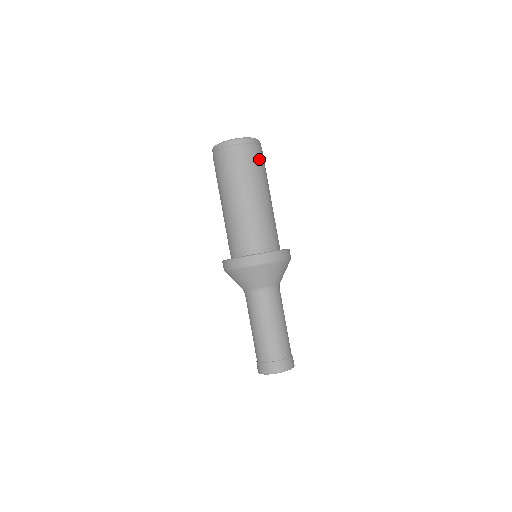
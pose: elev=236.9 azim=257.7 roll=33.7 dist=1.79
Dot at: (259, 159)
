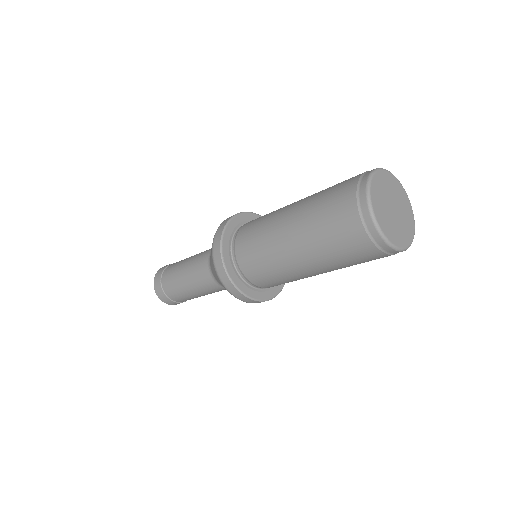
Dot at: occluded
